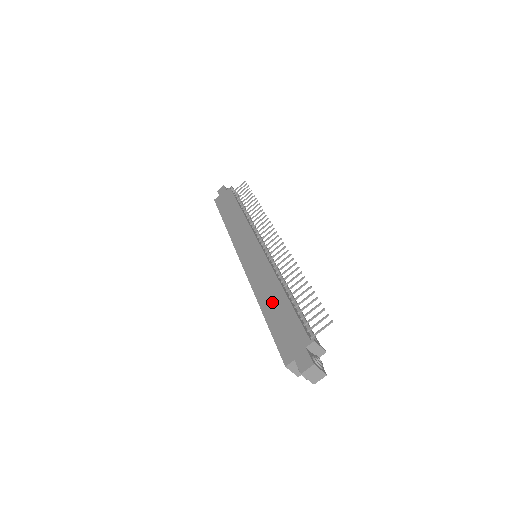
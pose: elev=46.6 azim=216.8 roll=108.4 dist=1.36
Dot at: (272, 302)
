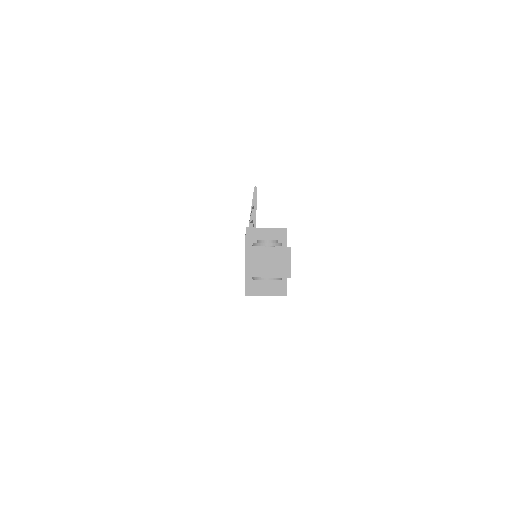
Dot at: occluded
